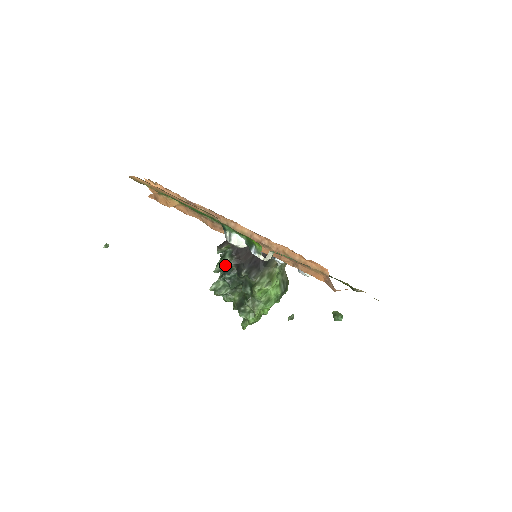
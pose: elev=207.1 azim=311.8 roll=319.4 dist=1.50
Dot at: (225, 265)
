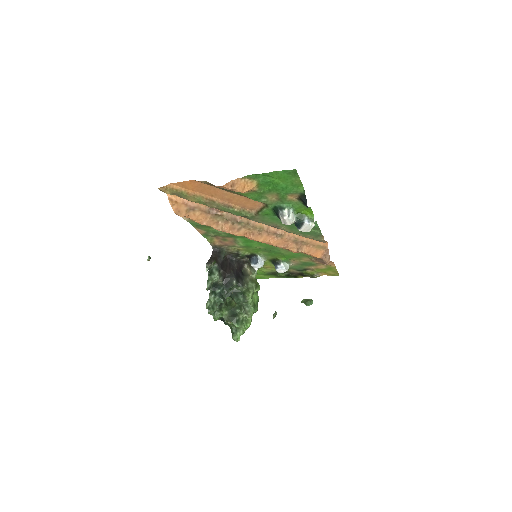
Dot at: (213, 282)
